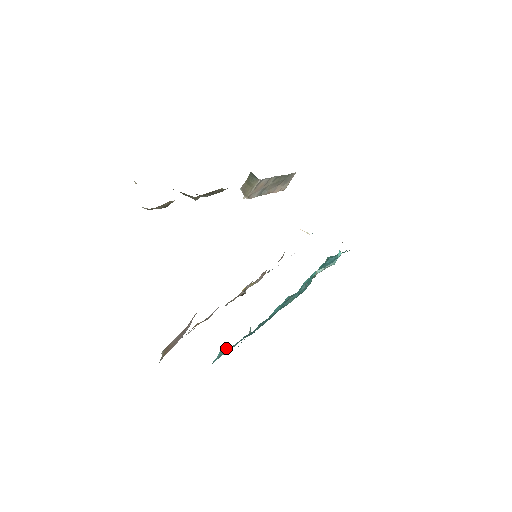
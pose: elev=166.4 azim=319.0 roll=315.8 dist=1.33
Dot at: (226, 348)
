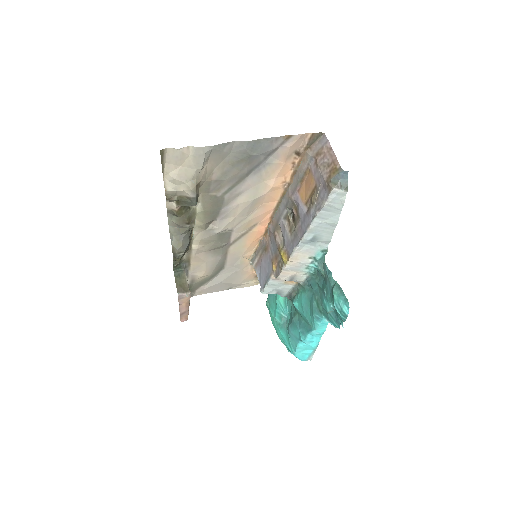
Dot at: (333, 288)
